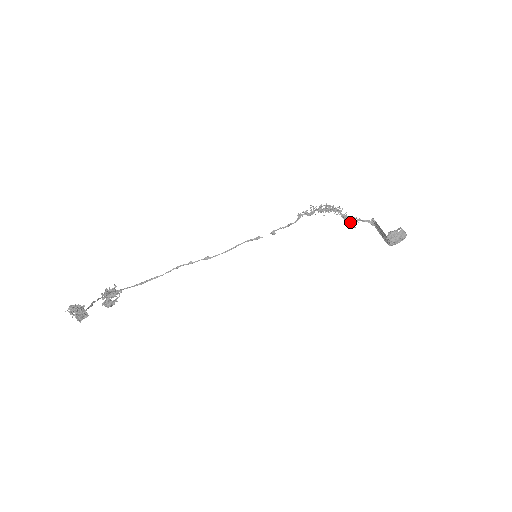
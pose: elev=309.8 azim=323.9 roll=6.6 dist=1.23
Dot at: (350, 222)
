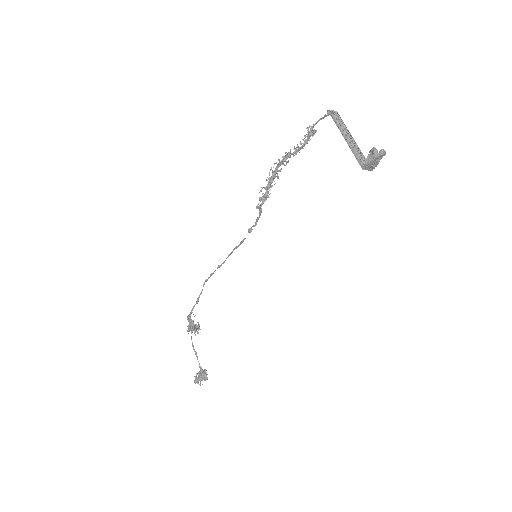
Dot at: (307, 140)
